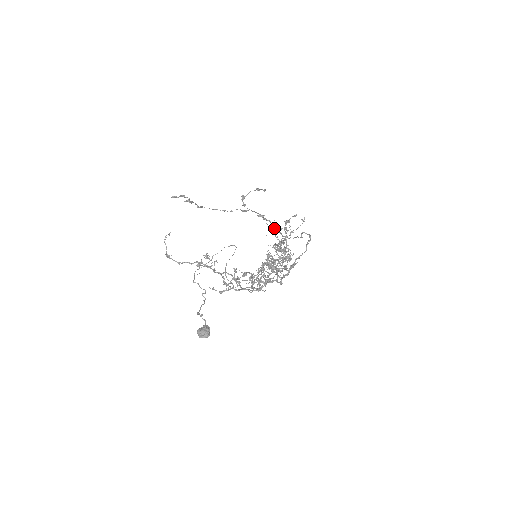
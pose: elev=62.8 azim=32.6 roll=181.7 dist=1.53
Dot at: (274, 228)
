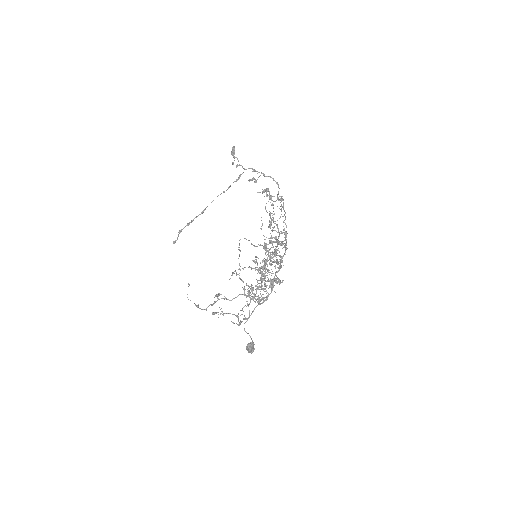
Dot at: occluded
